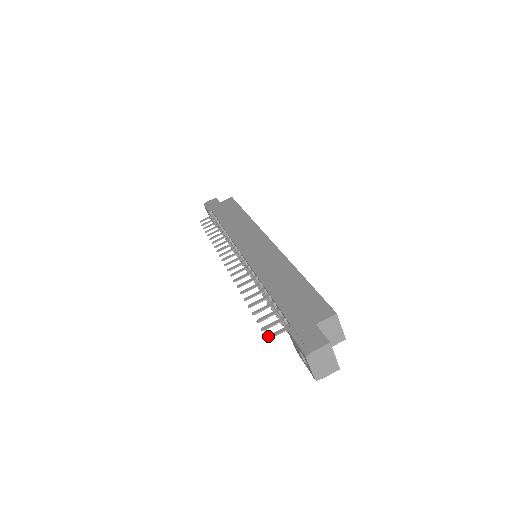
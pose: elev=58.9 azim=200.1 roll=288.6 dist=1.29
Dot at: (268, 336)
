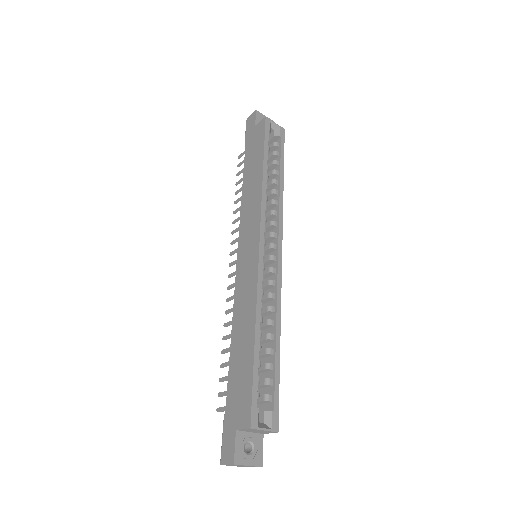
Dot at: (217, 409)
